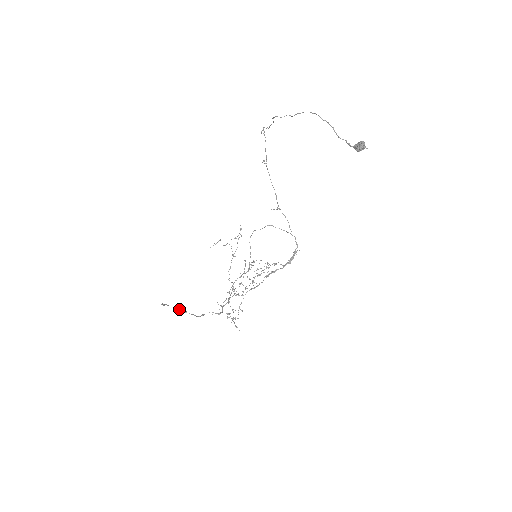
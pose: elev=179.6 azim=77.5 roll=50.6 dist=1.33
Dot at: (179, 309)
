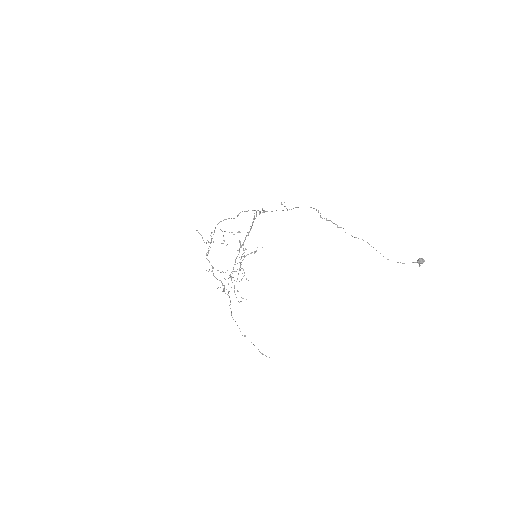
Dot at: occluded
